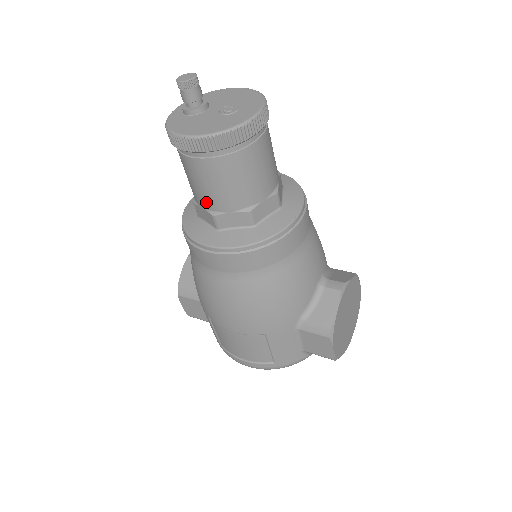
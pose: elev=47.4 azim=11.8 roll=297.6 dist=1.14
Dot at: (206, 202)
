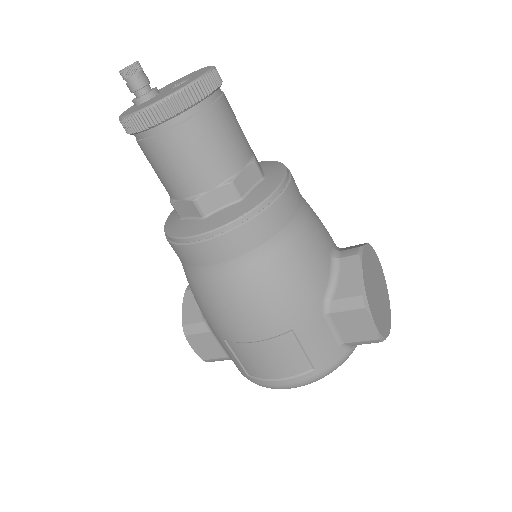
Dot at: (182, 188)
